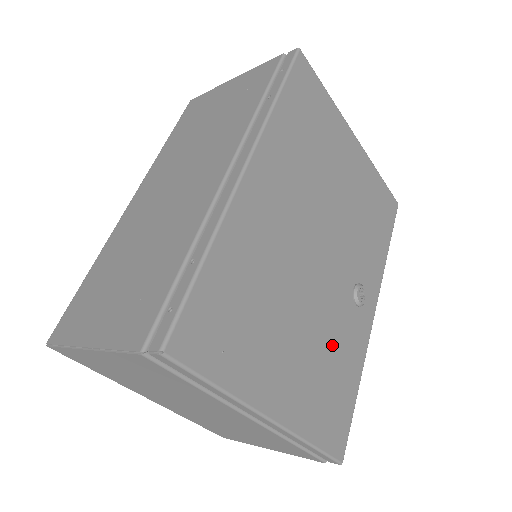
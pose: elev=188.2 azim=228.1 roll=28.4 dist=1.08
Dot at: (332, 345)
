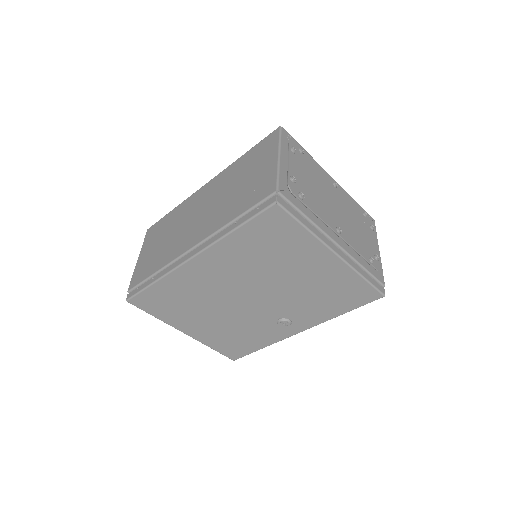
Dot at: (244, 330)
